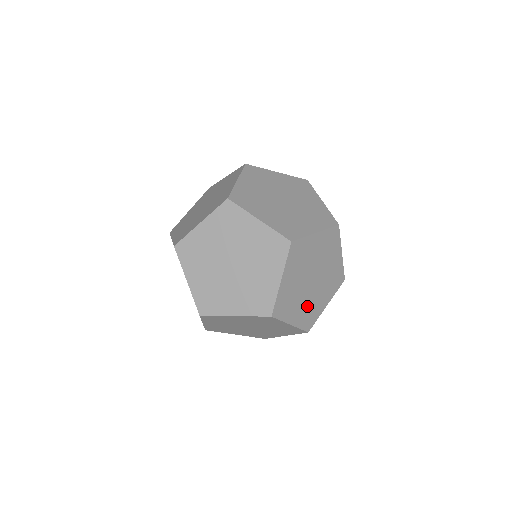
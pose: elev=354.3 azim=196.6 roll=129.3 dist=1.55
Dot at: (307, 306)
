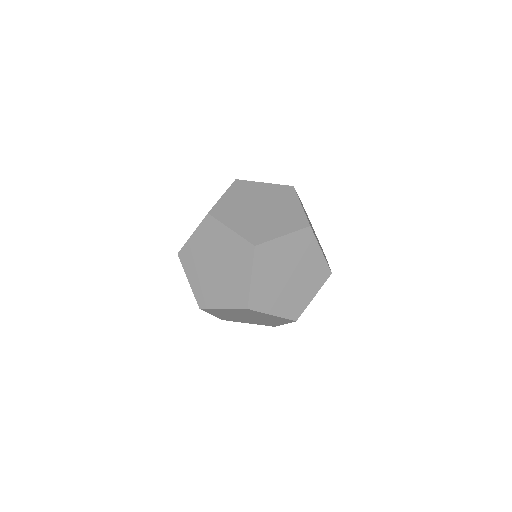
Dot at: occluded
